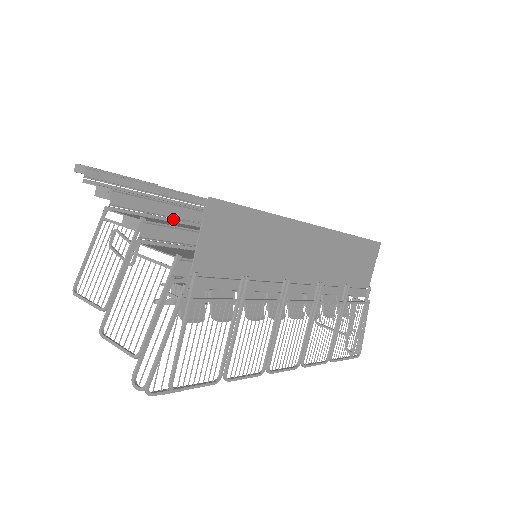
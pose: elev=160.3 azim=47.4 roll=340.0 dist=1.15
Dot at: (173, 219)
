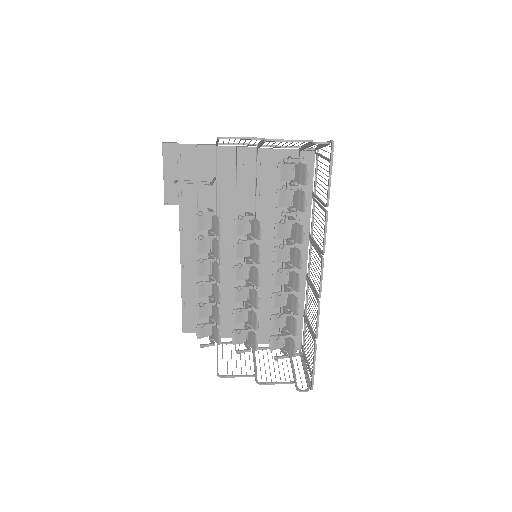
Dot at: (218, 199)
